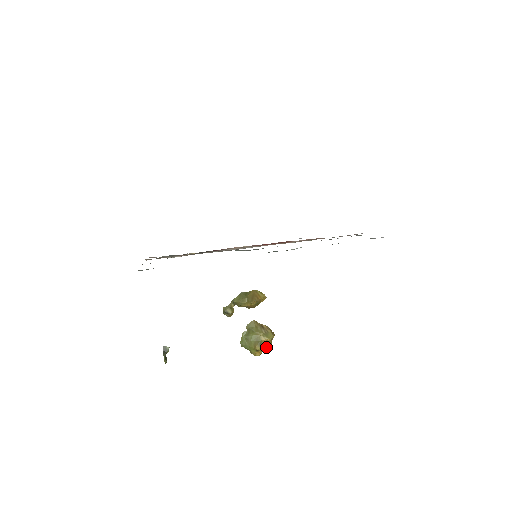
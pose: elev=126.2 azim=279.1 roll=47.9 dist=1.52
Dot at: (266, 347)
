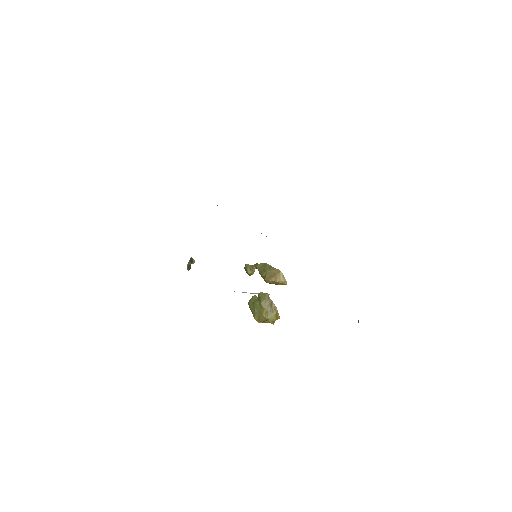
Dot at: (267, 322)
